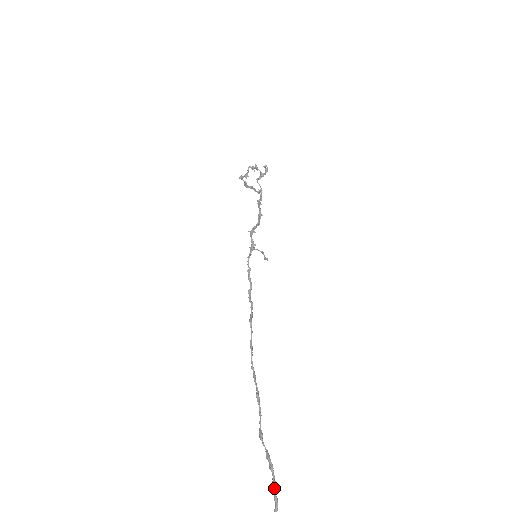
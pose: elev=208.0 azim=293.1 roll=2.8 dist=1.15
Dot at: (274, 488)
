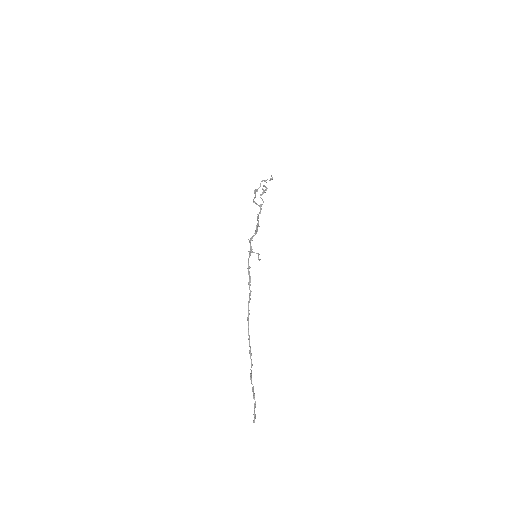
Dot at: (254, 409)
